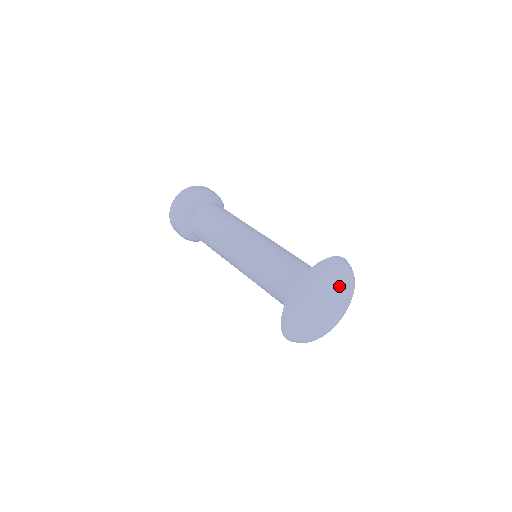
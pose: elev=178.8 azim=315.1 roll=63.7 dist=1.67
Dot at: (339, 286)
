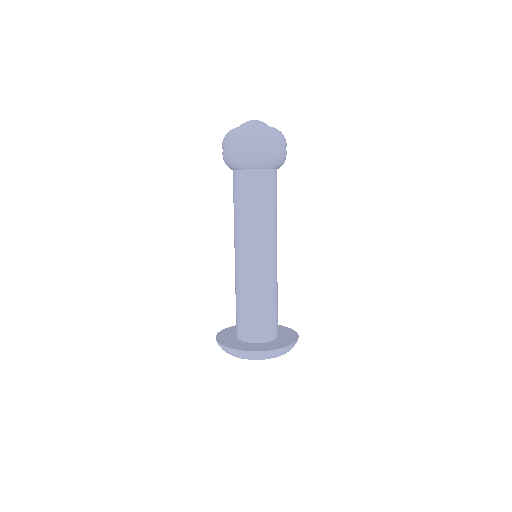
Dot at: occluded
